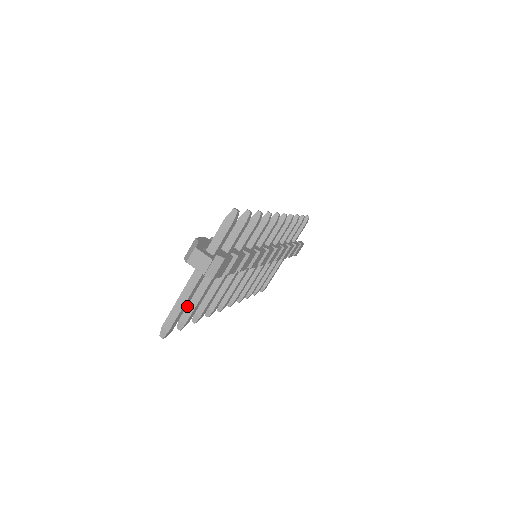
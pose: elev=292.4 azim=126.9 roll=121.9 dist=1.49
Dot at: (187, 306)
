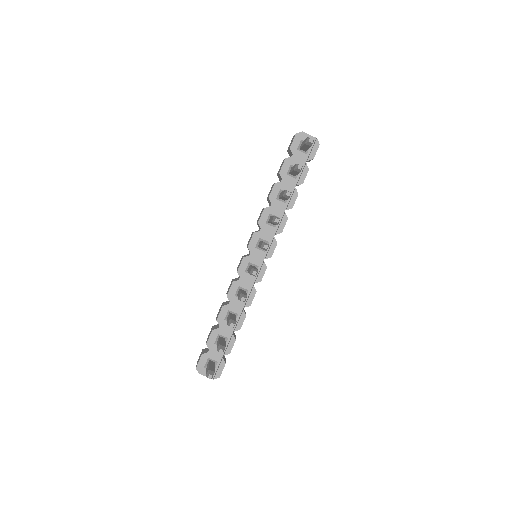
Dot at: occluded
